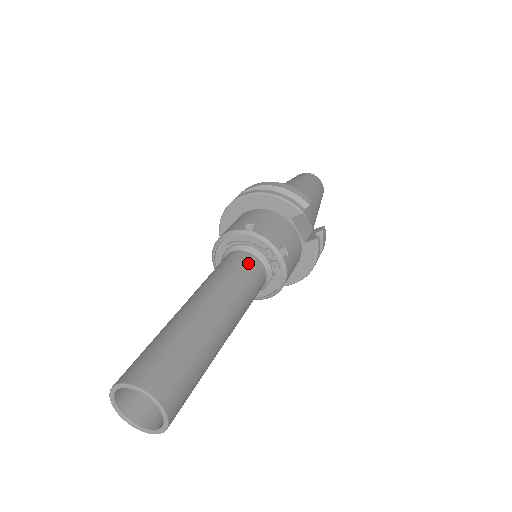
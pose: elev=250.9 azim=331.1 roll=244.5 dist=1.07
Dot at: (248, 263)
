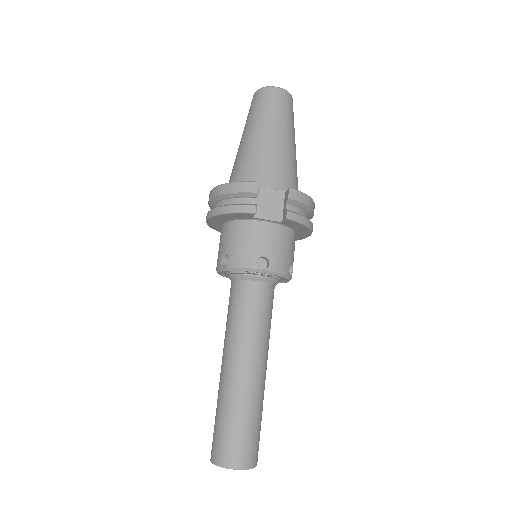
Dot at: (243, 295)
